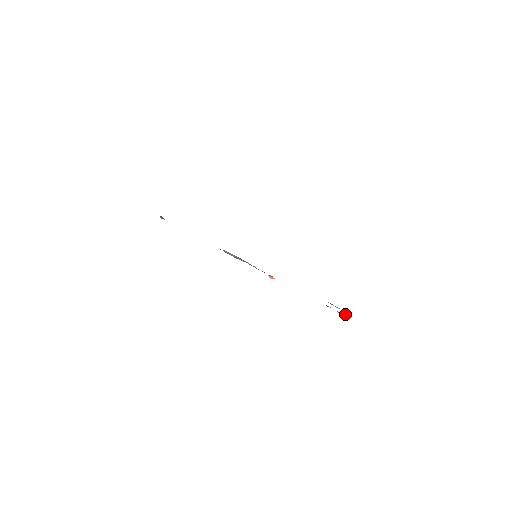
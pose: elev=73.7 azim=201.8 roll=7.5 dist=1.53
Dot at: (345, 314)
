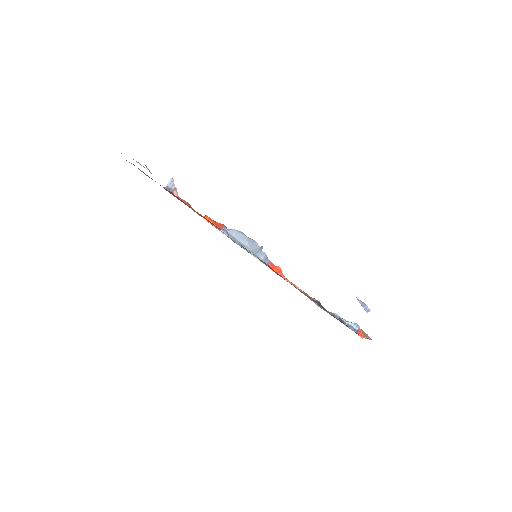
Dot at: (359, 326)
